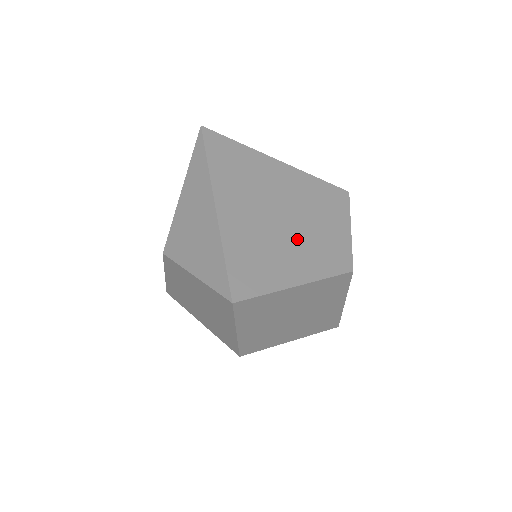
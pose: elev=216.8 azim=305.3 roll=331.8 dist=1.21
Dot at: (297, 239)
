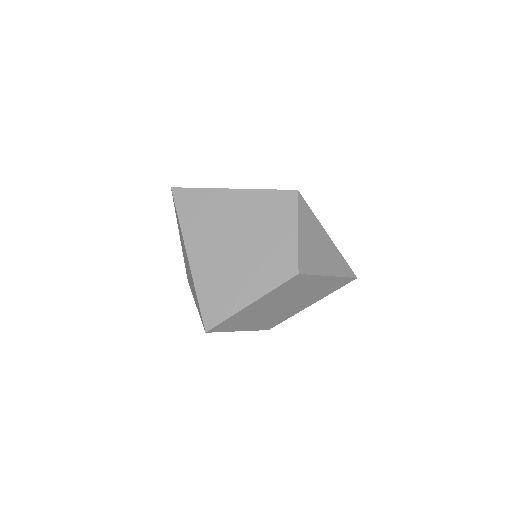
Dot at: (250, 262)
